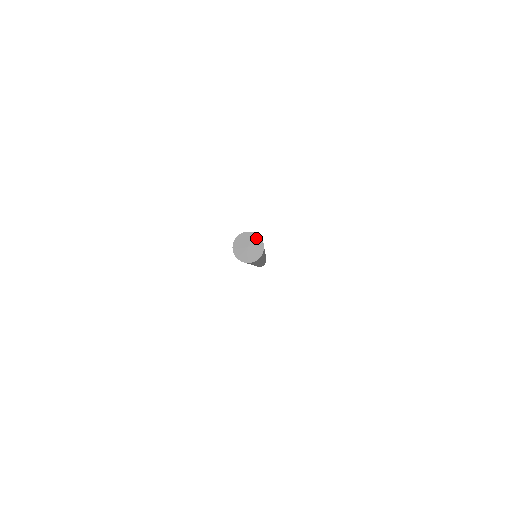
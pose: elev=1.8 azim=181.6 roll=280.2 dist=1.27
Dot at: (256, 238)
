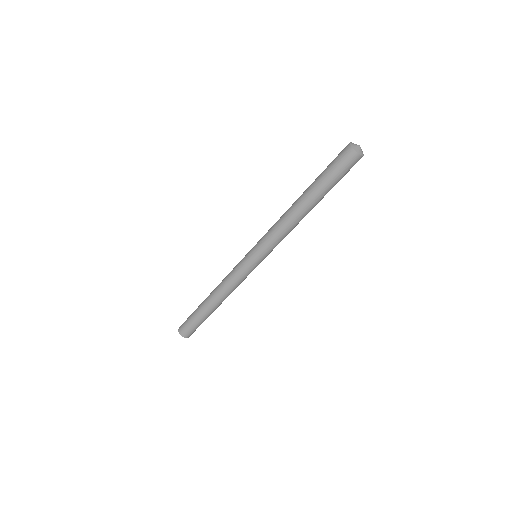
Dot at: occluded
